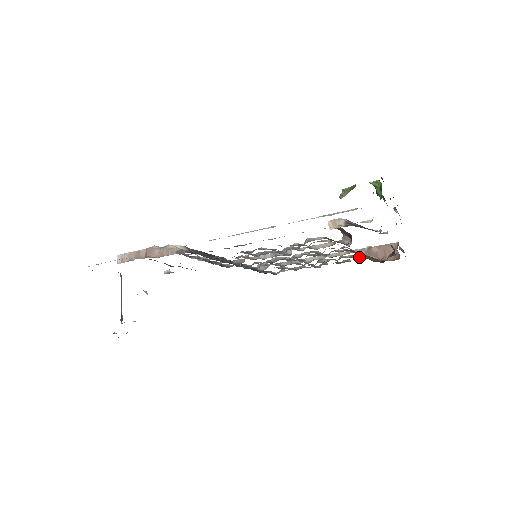
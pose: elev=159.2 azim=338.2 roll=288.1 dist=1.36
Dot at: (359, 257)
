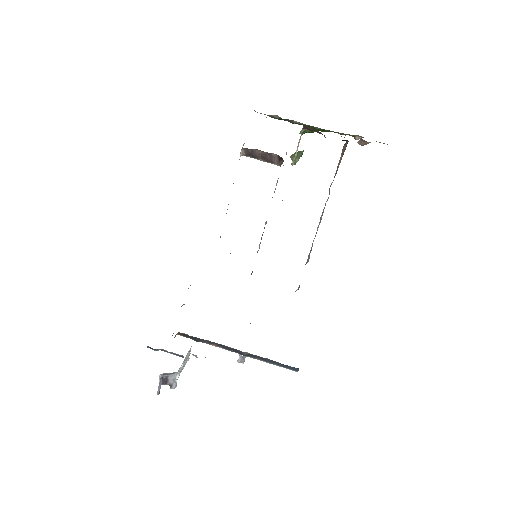
Dot at: occluded
